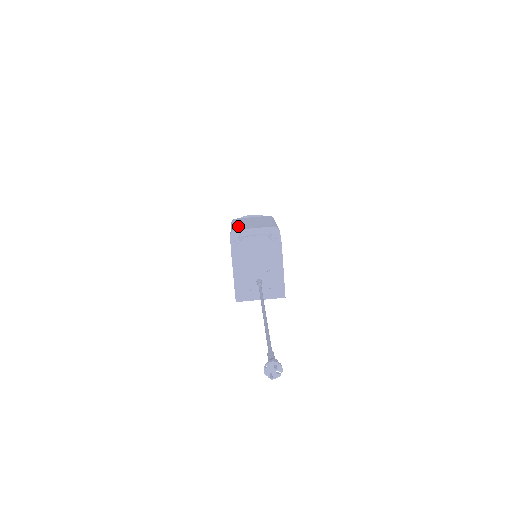
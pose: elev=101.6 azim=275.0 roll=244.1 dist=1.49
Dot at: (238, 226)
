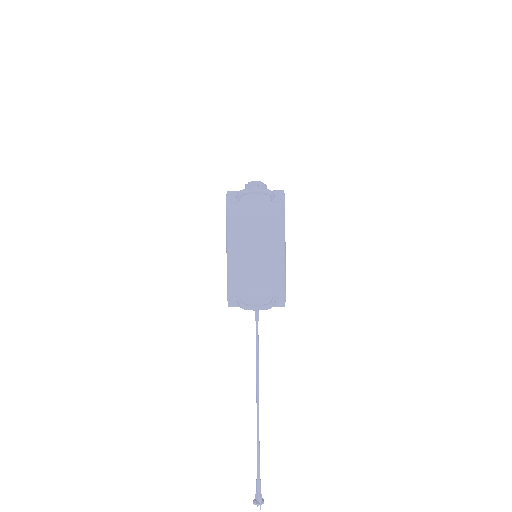
Dot at: (236, 271)
